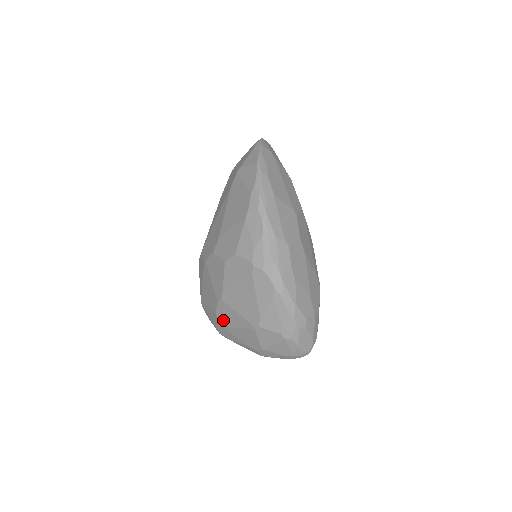
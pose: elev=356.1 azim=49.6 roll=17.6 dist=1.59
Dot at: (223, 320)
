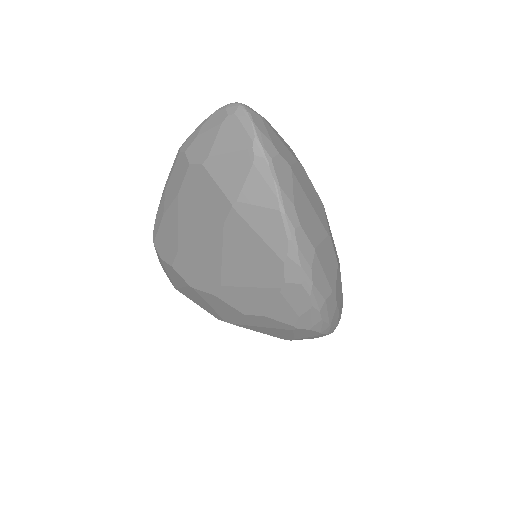
Dot at: occluded
